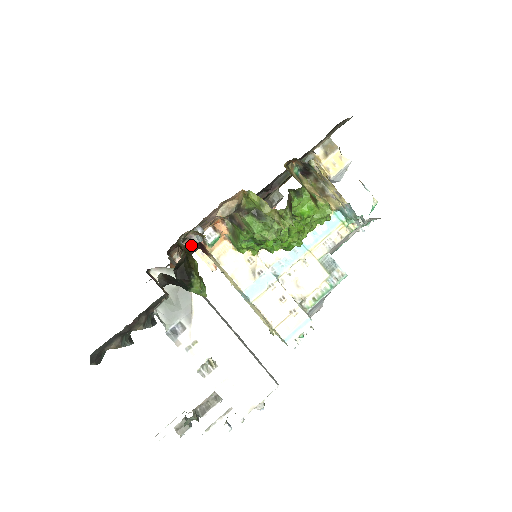
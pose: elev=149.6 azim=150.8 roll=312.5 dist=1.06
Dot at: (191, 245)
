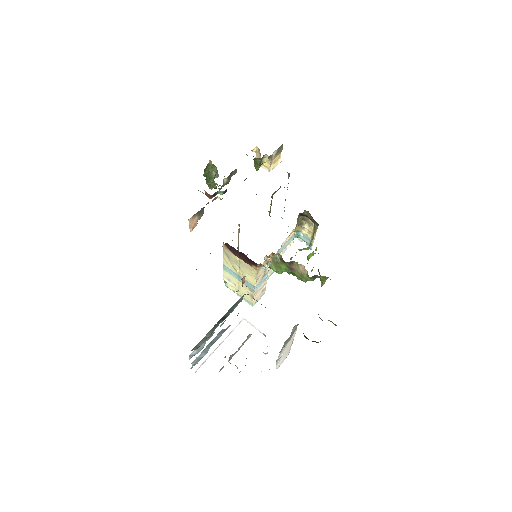
Dot at: occluded
